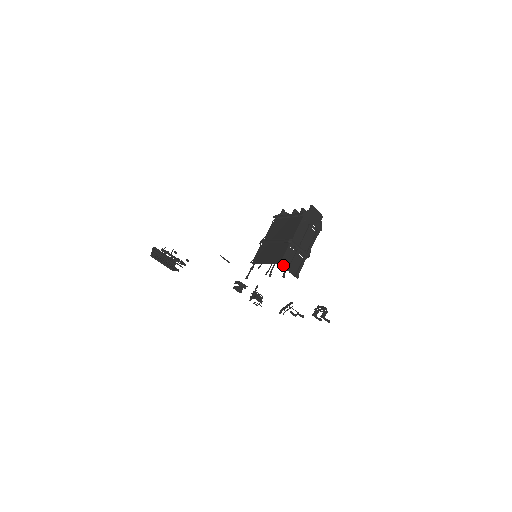
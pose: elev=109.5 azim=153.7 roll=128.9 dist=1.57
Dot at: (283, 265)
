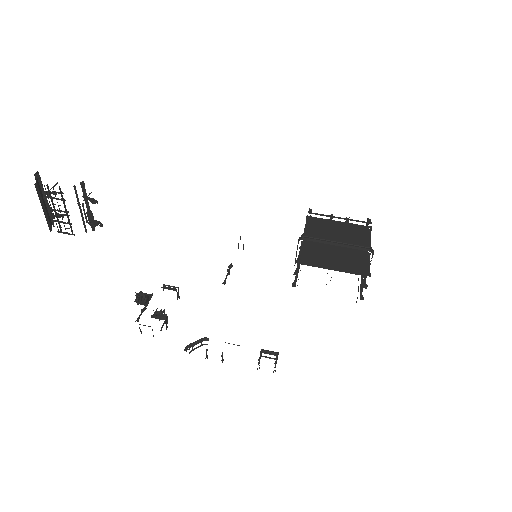
Dot at: occluded
